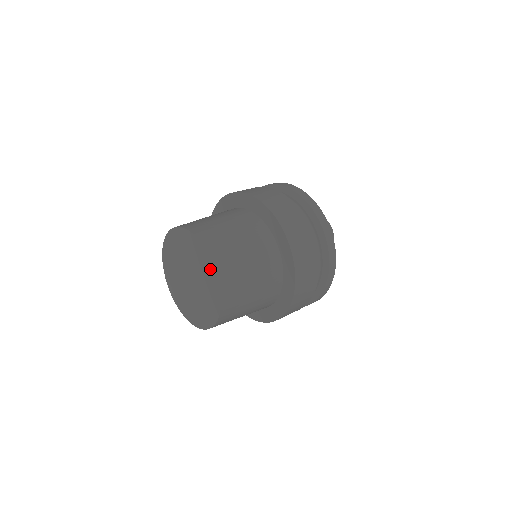
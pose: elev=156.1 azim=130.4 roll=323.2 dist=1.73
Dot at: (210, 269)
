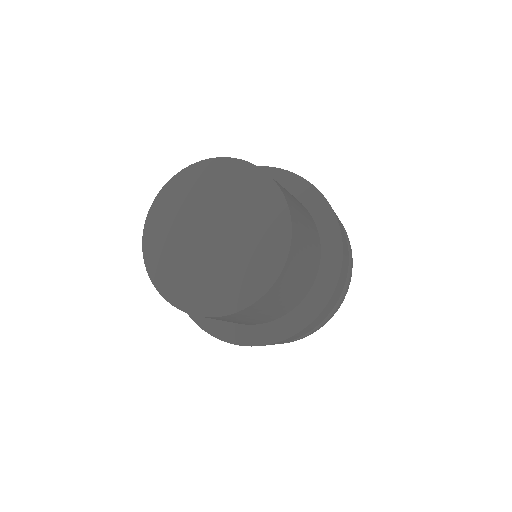
Dot at: (273, 263)
